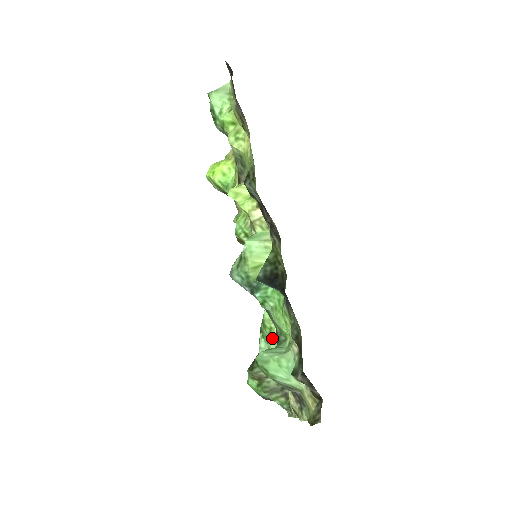
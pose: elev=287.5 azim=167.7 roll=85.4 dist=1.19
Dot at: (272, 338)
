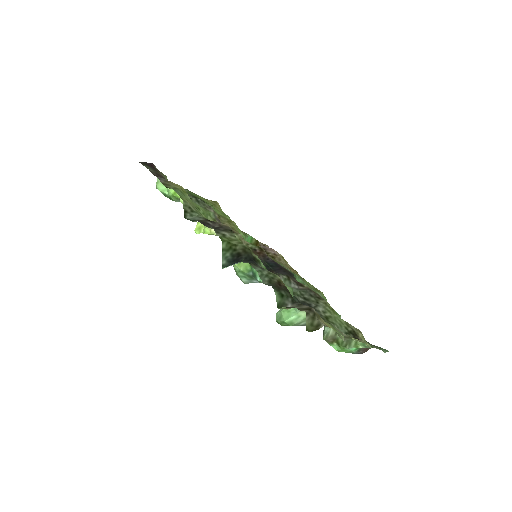
Dot at: occluded
